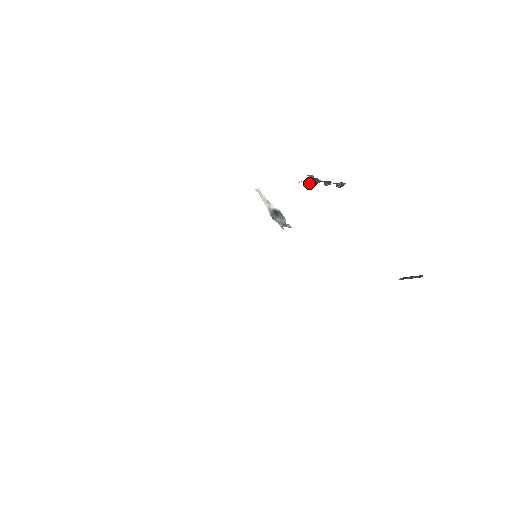
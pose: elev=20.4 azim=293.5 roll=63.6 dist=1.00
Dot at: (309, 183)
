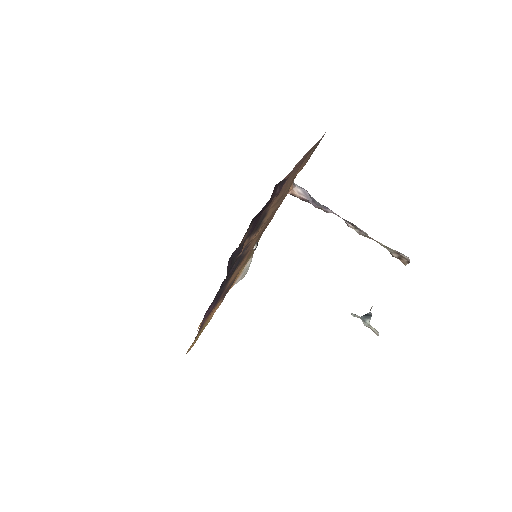
Dot at: (303, 196)
